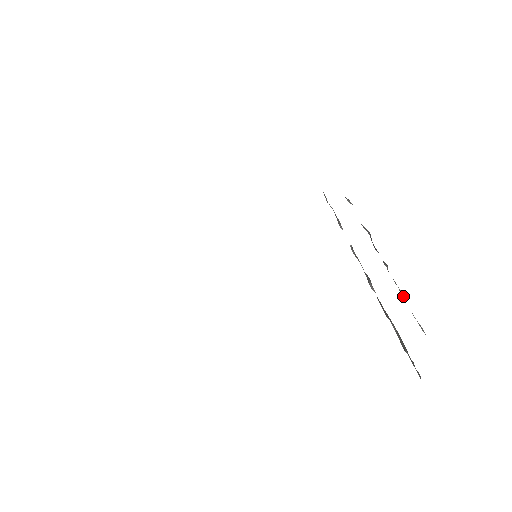
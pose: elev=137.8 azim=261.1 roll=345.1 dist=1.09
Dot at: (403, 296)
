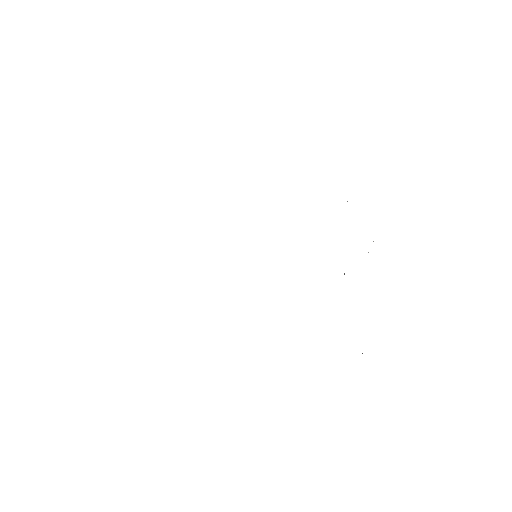
Dot at: occluded
